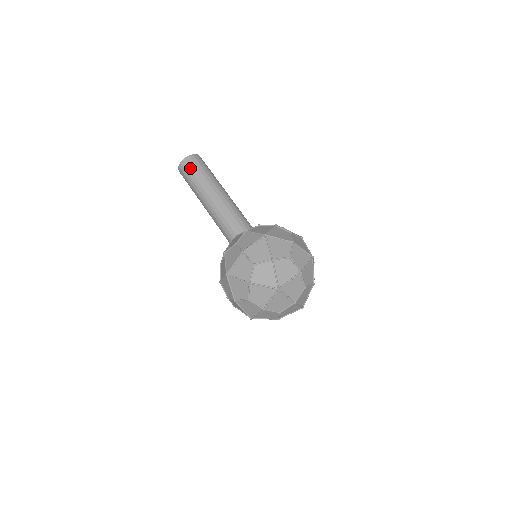
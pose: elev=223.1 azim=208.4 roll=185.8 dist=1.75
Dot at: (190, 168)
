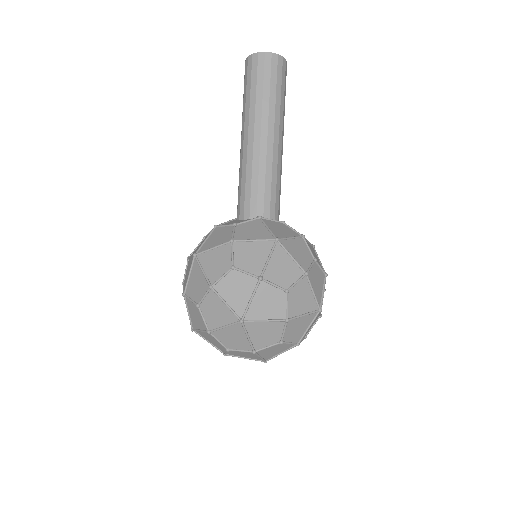
Dot at: (244, 81)
